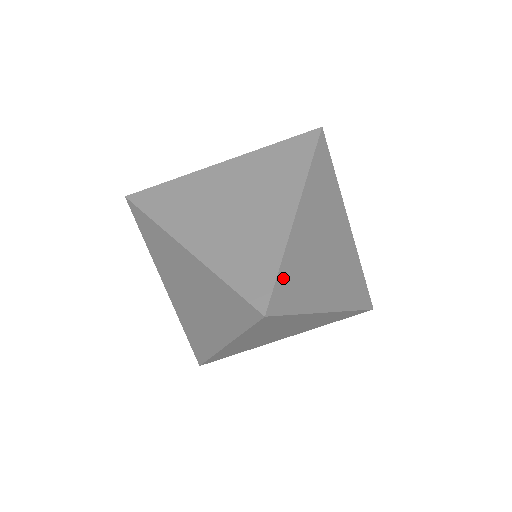
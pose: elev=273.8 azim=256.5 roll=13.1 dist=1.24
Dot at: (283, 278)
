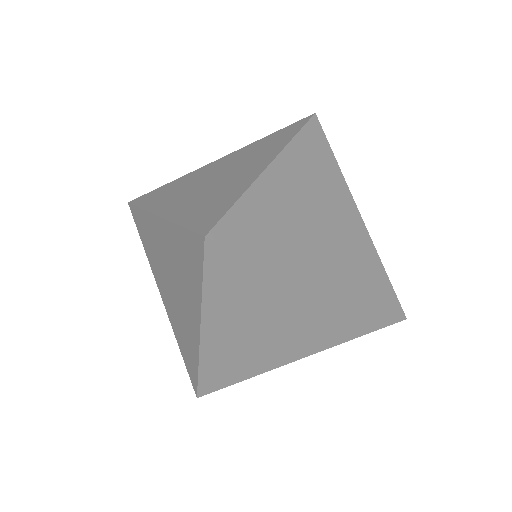
Dot at: (241, 214)
